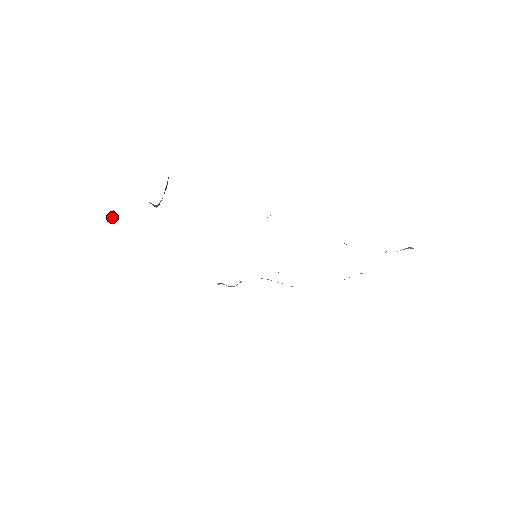
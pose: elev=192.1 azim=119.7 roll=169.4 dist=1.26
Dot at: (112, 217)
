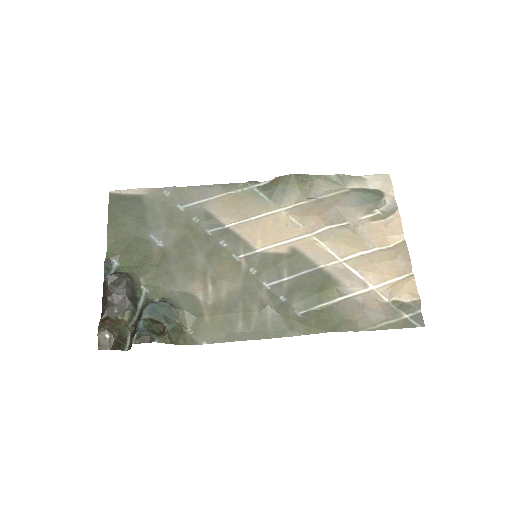
Dot at: (106, 282)
